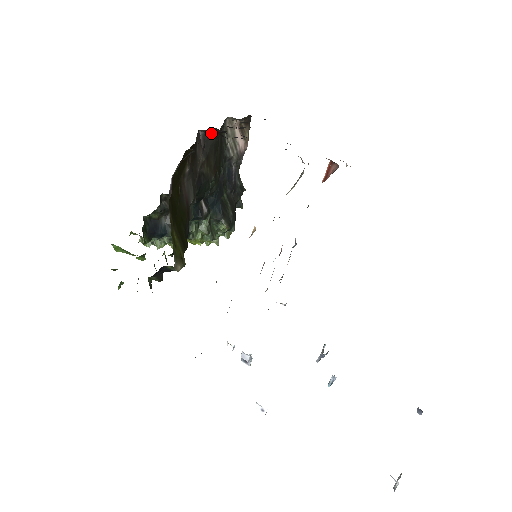
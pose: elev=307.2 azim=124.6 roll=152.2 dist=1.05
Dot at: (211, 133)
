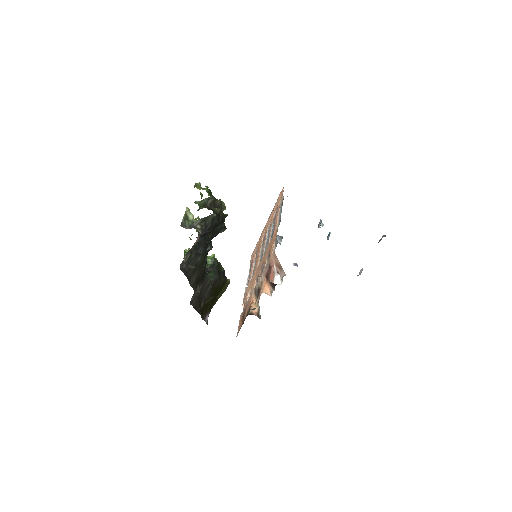
Dot at: occluded
